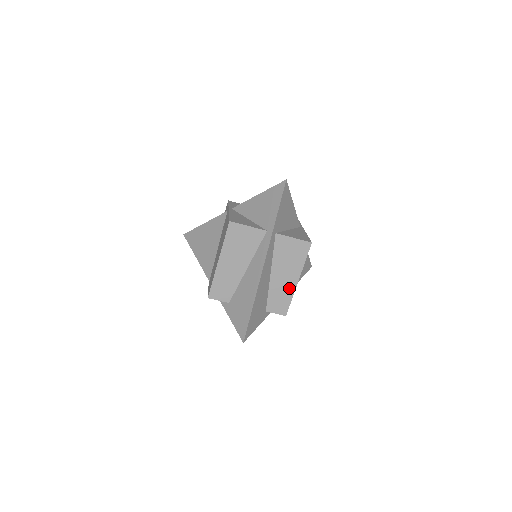
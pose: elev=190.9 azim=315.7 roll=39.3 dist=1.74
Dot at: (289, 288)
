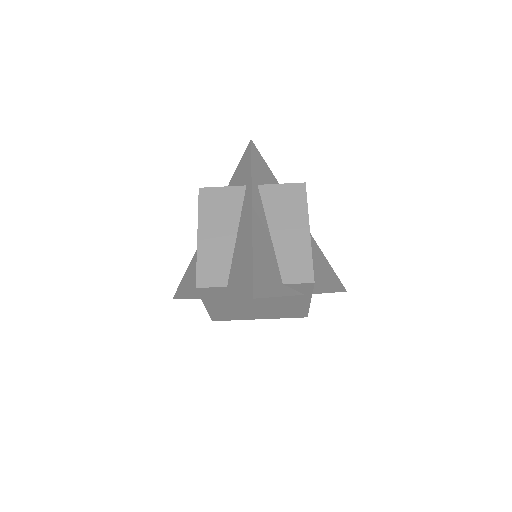
Dot at: (302, 243)
